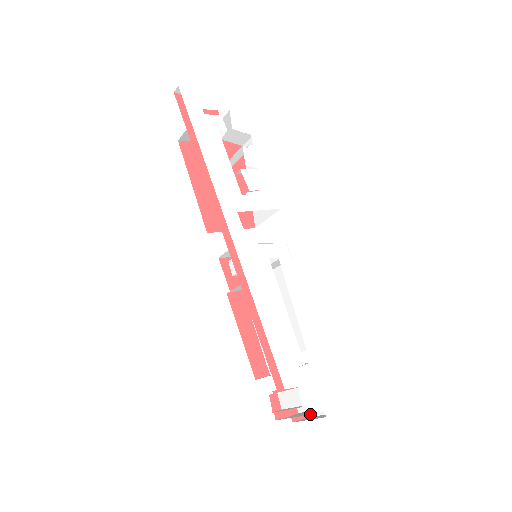
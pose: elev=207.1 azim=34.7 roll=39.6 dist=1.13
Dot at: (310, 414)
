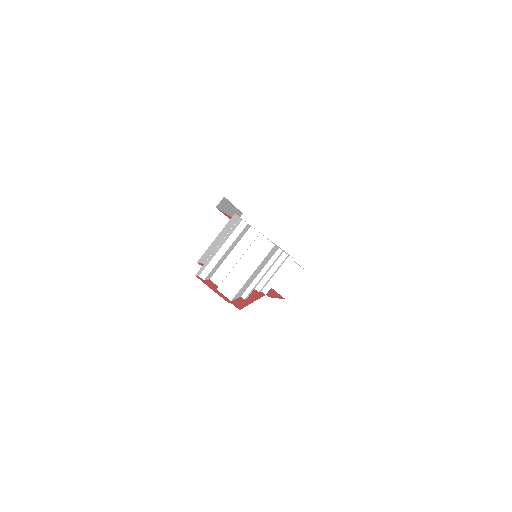
Dot at: occluded
